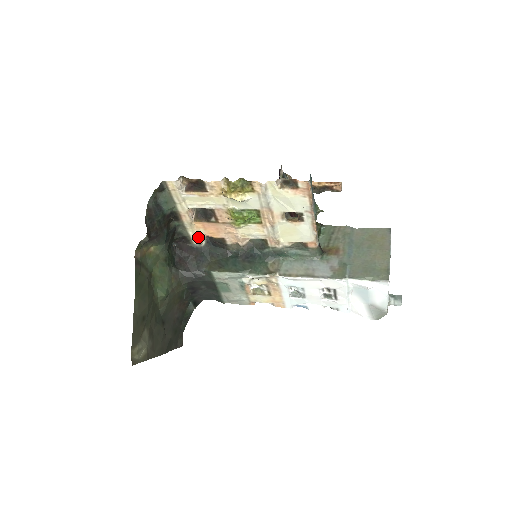
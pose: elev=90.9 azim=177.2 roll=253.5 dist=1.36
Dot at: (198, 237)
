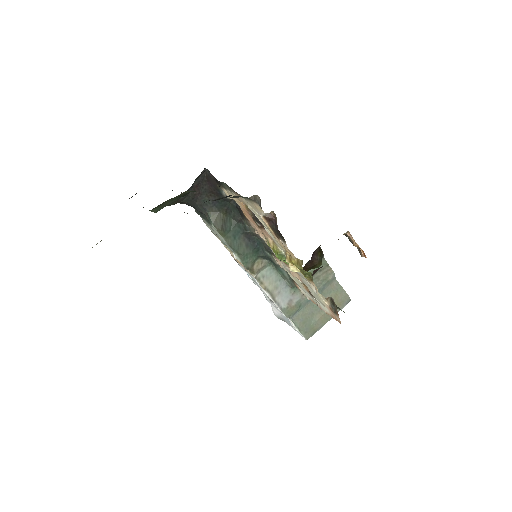
Dot at: occluded
